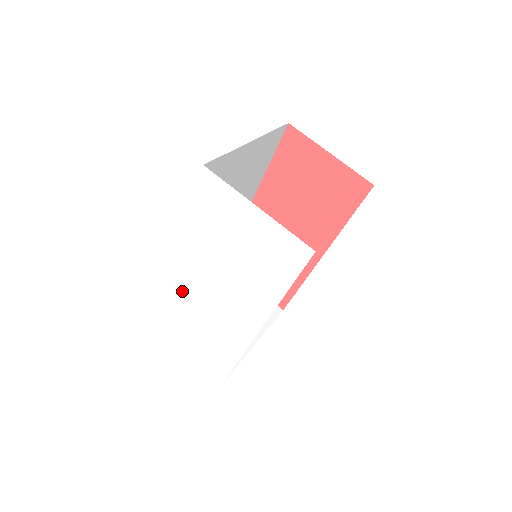
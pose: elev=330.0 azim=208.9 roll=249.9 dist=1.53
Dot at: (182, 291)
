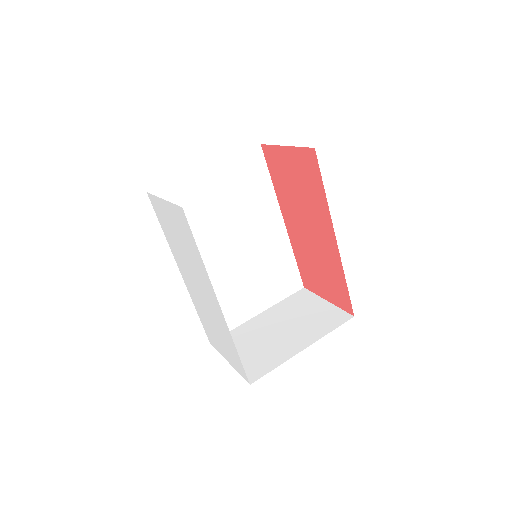
Dot at: (196, 298)
